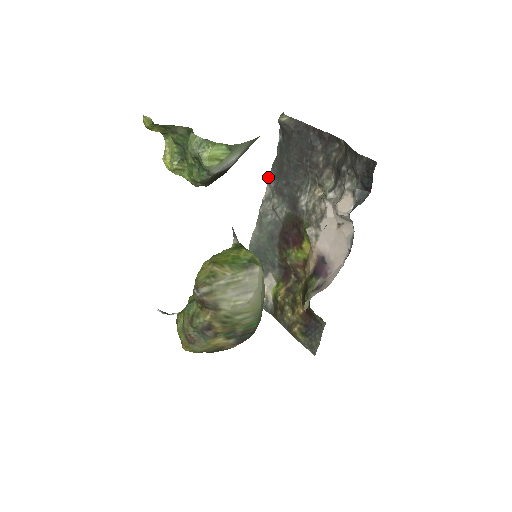
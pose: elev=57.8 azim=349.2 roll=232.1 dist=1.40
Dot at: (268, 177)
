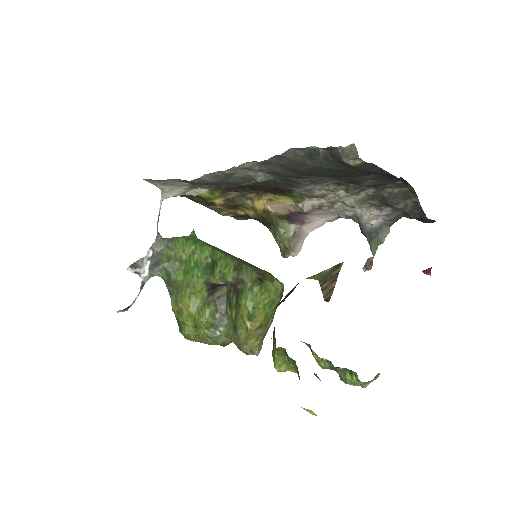
Dot at: (264, 161)
